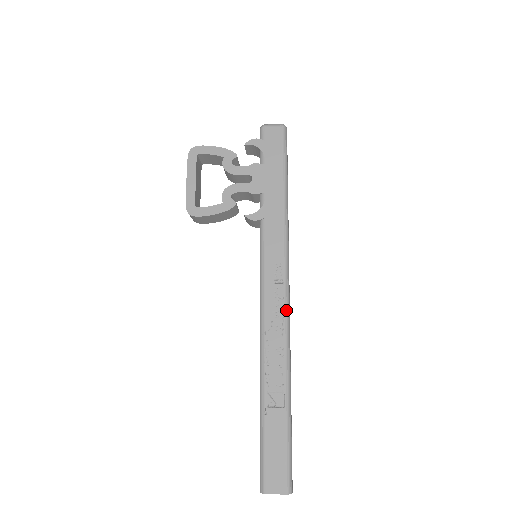
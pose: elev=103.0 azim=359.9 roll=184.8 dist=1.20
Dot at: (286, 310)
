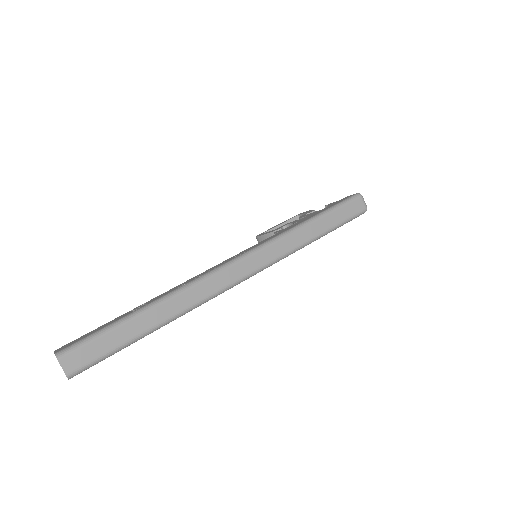
Dot at: (218, 268)
